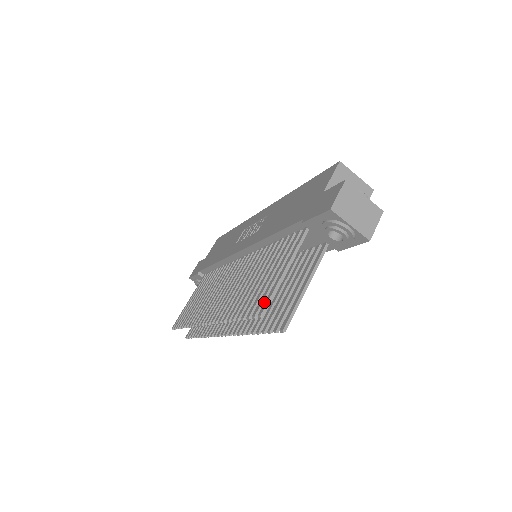
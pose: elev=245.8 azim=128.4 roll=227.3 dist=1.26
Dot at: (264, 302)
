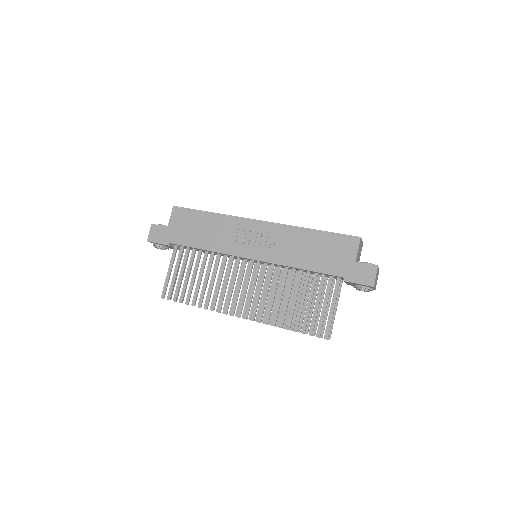
Dot at: (326, 329)
